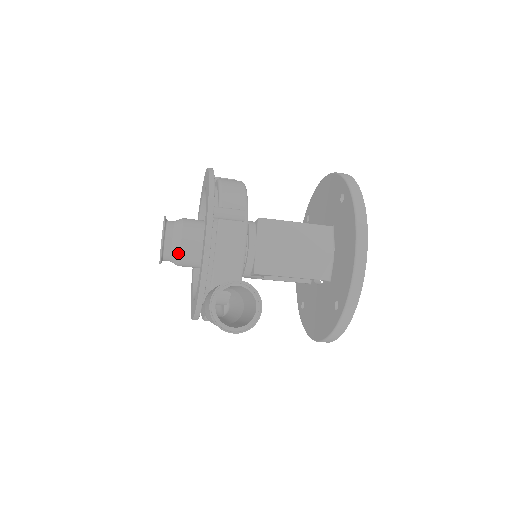
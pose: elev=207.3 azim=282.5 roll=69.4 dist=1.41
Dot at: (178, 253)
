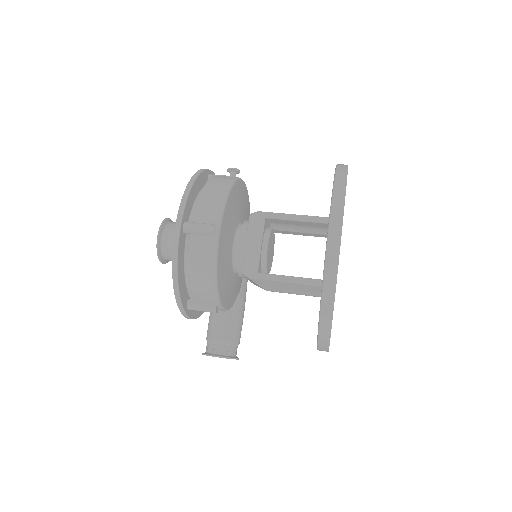
Dot at: occluded
